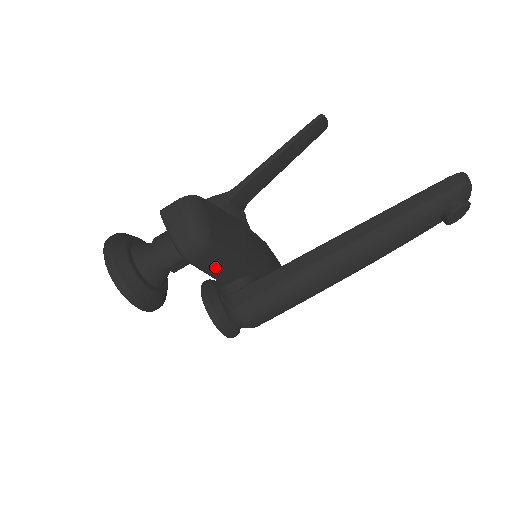
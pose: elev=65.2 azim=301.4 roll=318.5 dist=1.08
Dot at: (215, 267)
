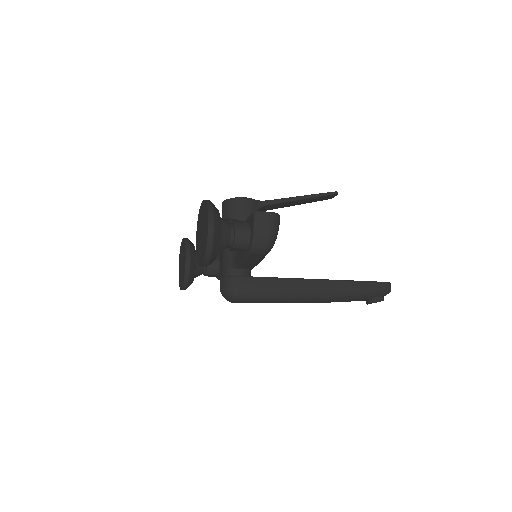
Dot at: (252, 260)
